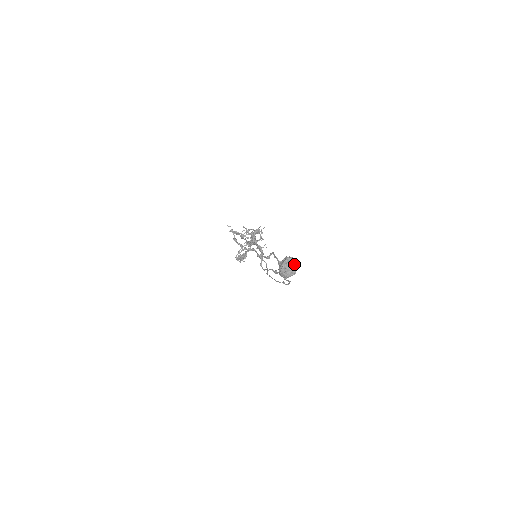
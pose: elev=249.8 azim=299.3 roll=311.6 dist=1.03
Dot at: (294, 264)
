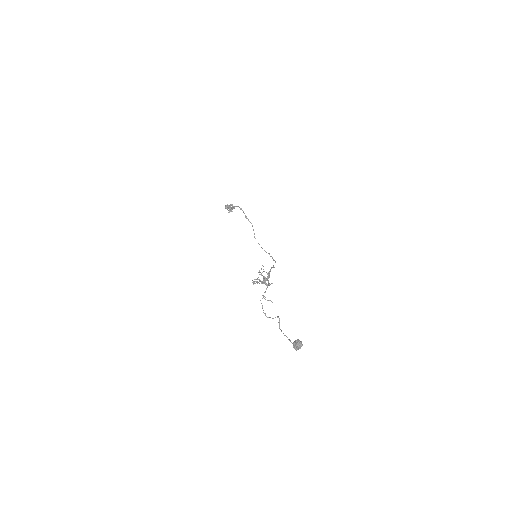
Dot at: (301, 345)
